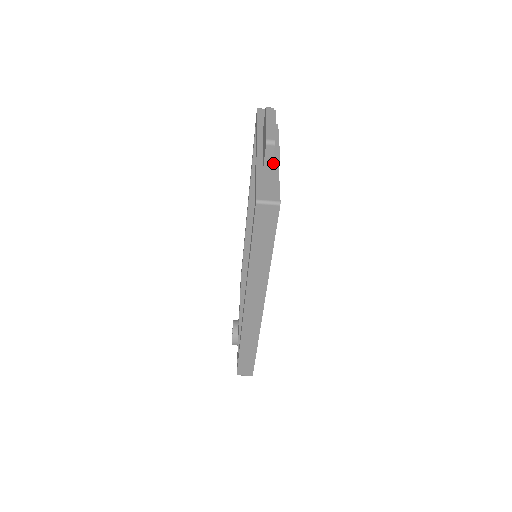
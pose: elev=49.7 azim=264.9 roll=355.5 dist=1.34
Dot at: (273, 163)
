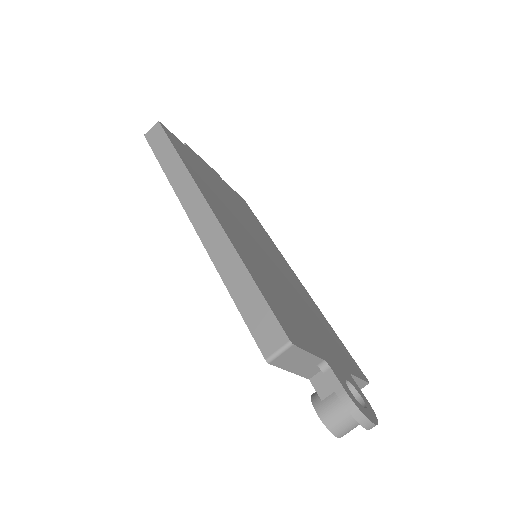
Dot at: occluded
